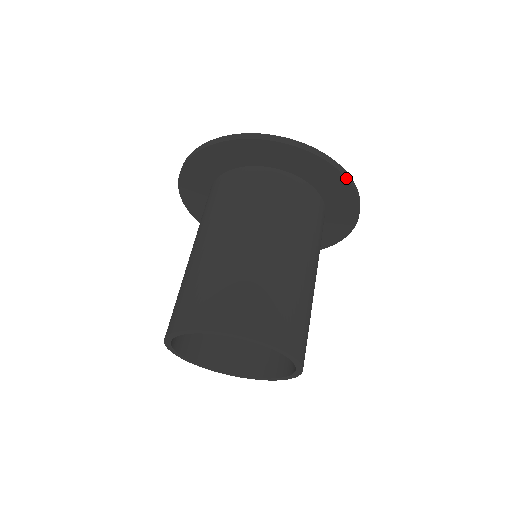
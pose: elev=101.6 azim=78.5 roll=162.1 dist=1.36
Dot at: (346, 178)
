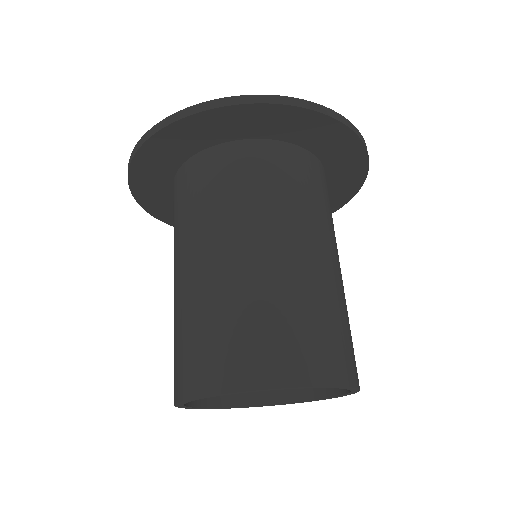
Dot at: (341, 122)
